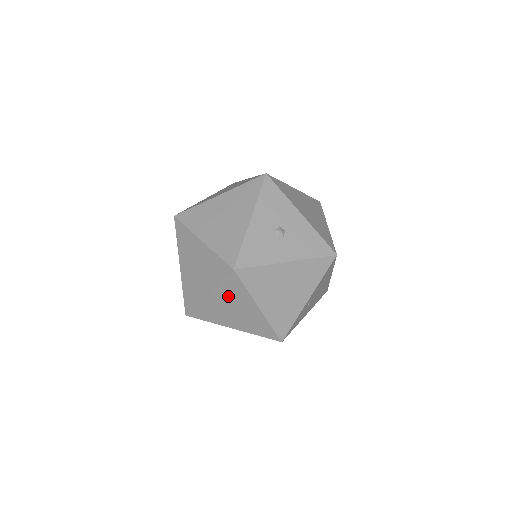
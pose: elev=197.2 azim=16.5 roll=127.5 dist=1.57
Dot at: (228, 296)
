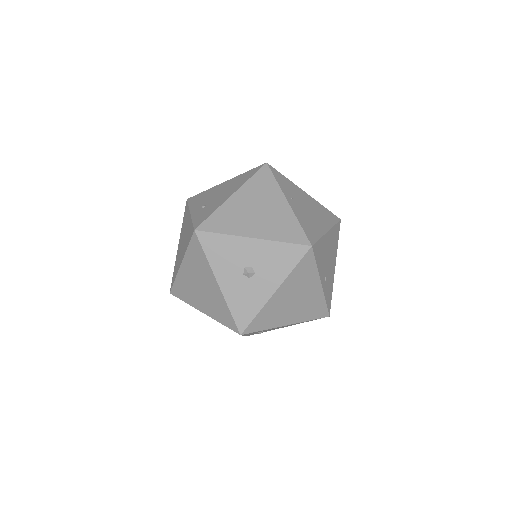
Dot at: occluded
